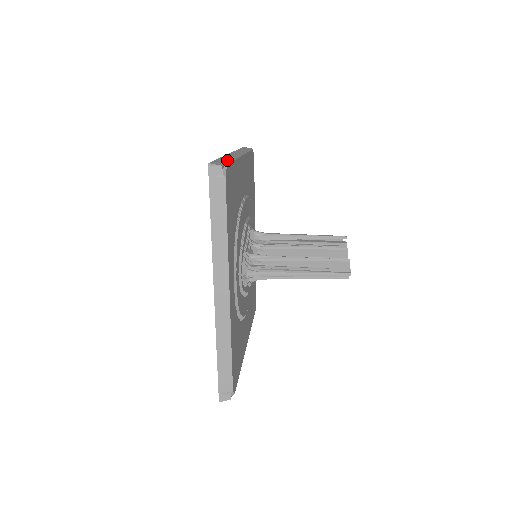
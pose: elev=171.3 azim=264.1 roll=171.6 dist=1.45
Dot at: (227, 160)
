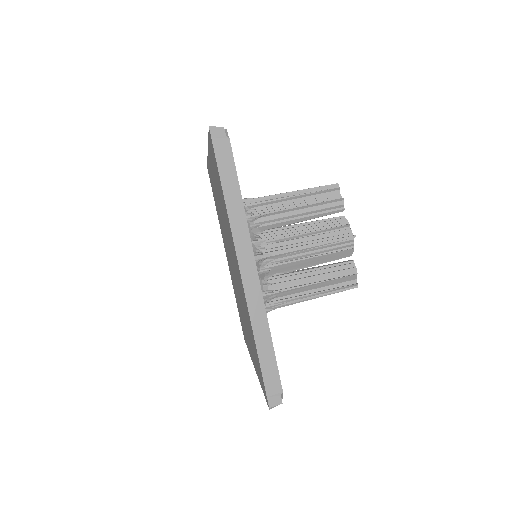
Dot at: (269, 357)
